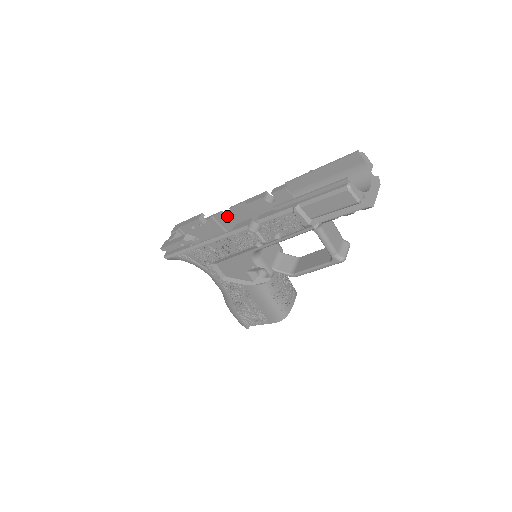
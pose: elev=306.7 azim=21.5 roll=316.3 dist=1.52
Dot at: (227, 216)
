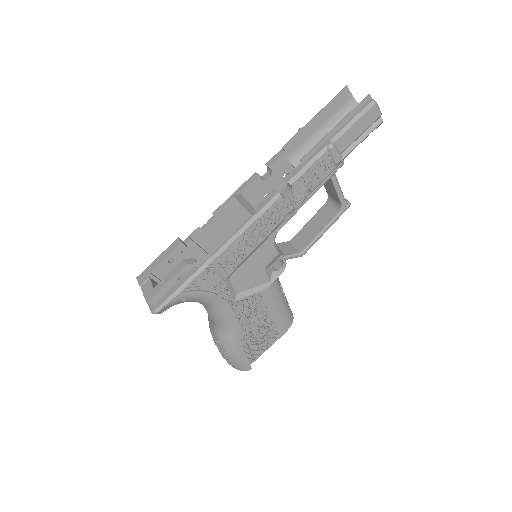
Dot at: (208, 228)
